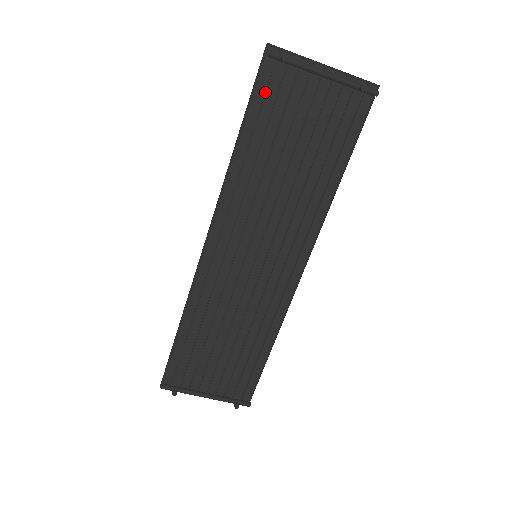
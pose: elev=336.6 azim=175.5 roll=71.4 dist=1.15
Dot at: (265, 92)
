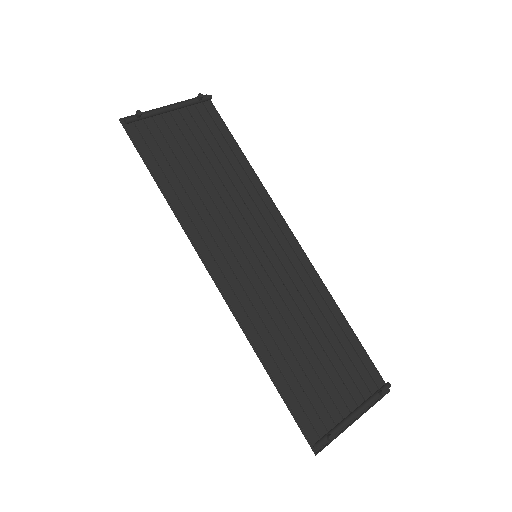
Dot at: (147, 147)
